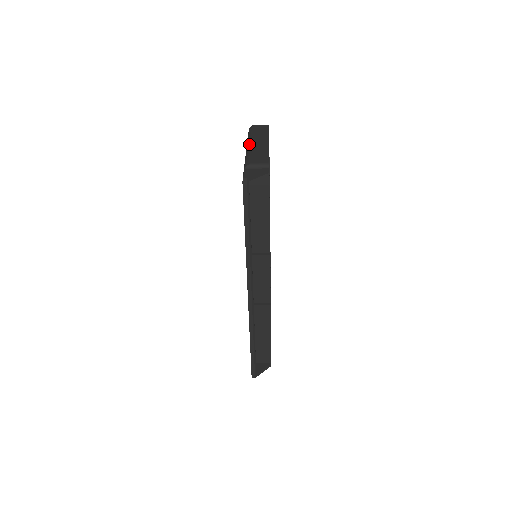
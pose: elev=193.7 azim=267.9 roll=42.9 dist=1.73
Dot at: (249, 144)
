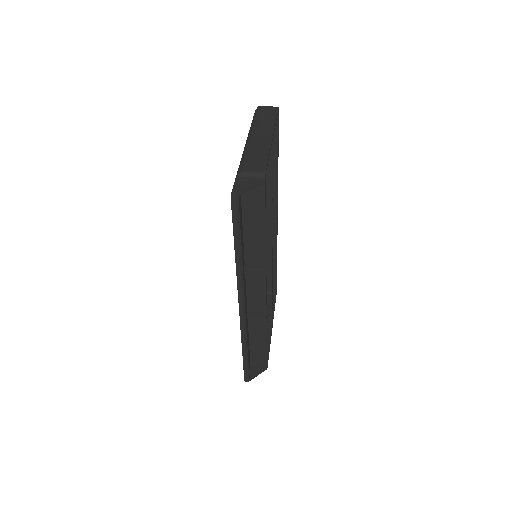
Dot at: (249, 138)
